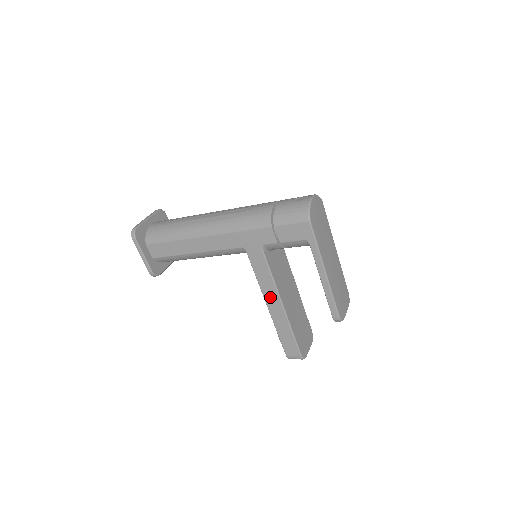
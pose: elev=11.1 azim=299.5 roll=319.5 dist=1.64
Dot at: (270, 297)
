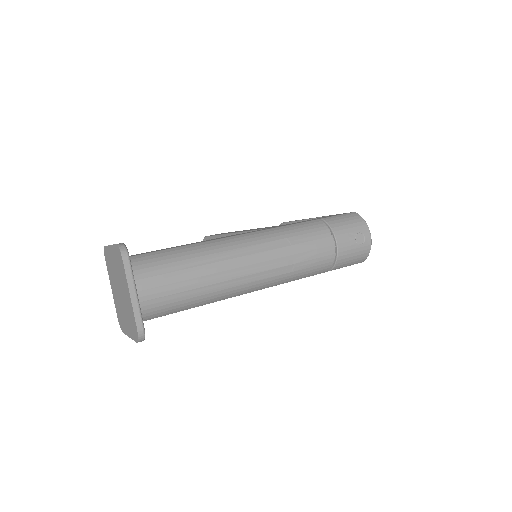
Dot at: occluded
